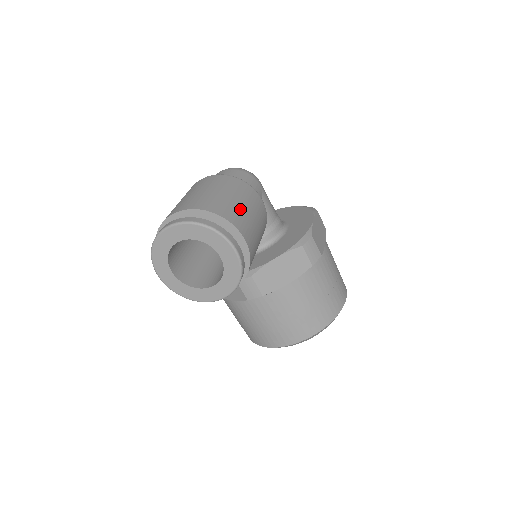
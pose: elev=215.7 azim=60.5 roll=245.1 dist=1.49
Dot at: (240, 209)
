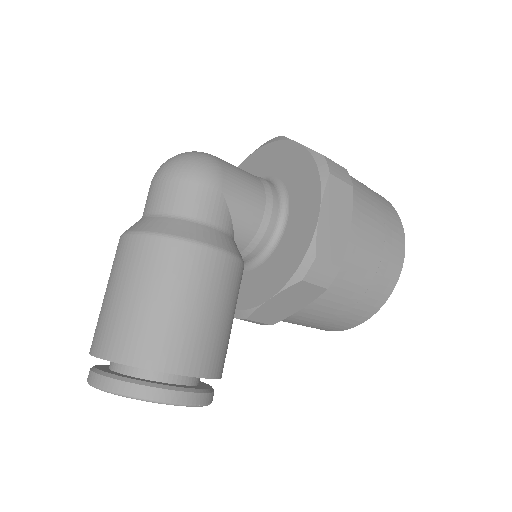
Dot at: (174, 323)
